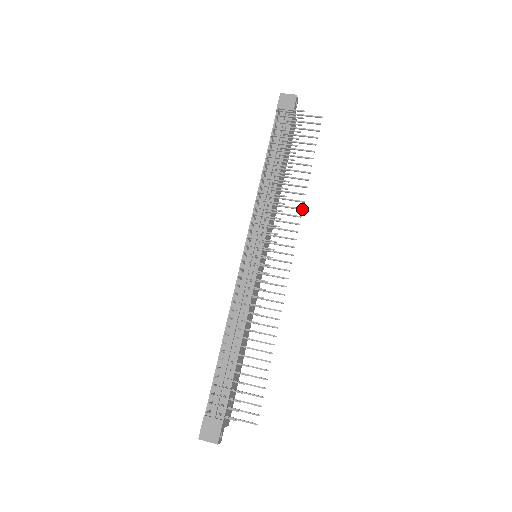
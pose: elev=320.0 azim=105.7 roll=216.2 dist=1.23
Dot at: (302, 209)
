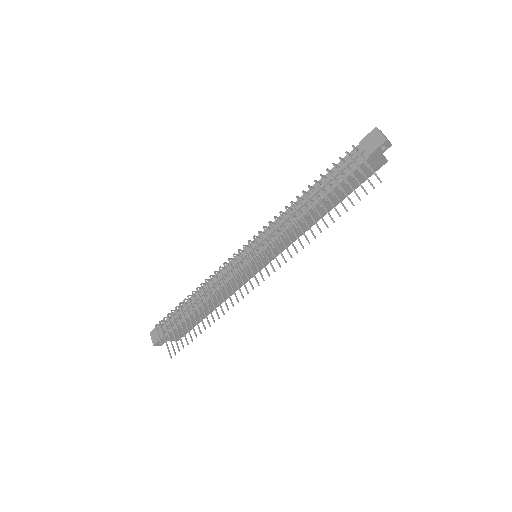
Dot at: (297, 252)
